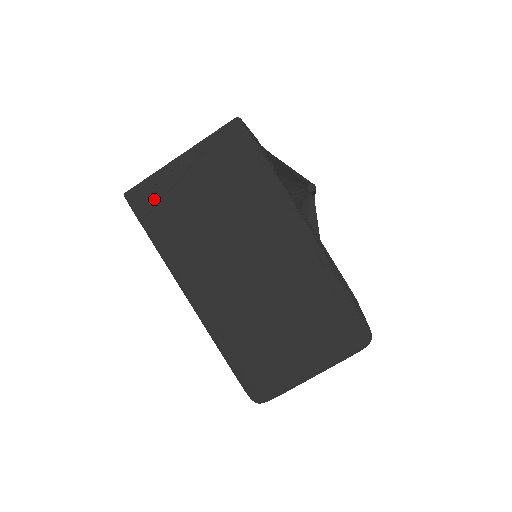
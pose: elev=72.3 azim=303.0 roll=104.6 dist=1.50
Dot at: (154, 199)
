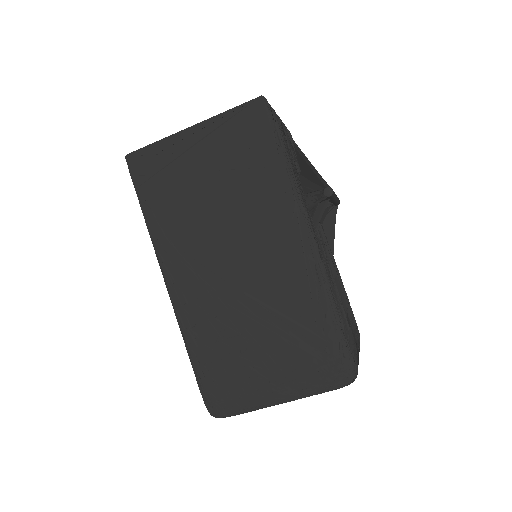
Dot at: (155, 167)
